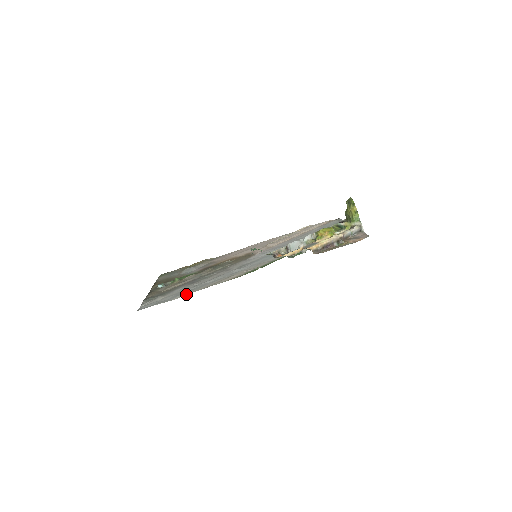
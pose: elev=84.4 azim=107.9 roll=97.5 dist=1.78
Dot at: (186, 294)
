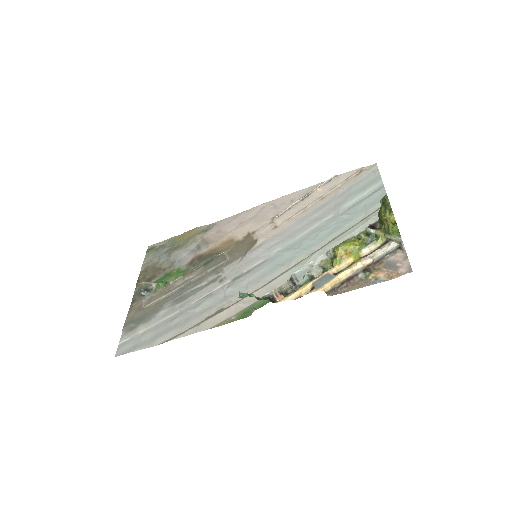
Dot at: (168, 338)
